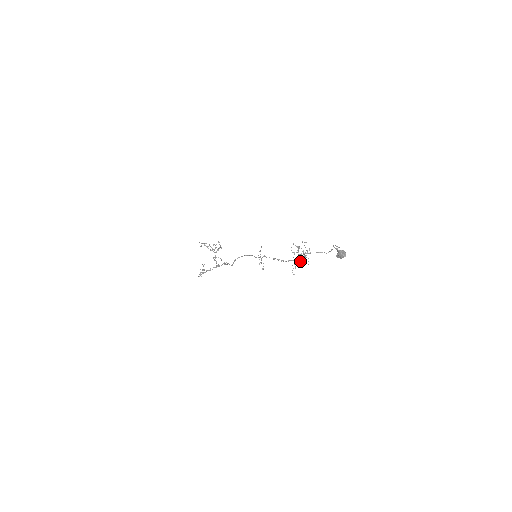
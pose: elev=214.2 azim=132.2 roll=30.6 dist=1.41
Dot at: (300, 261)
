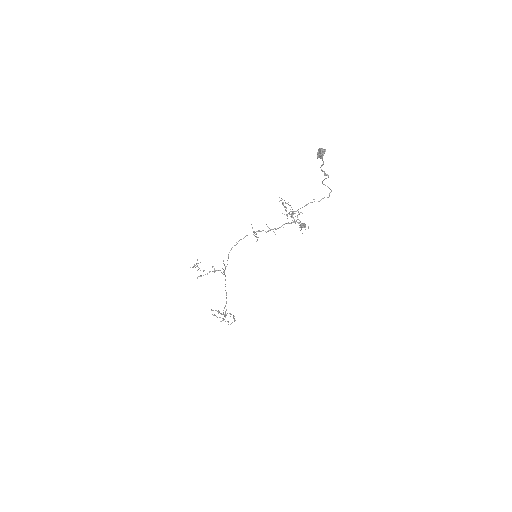
Dot at: (294, 221)
